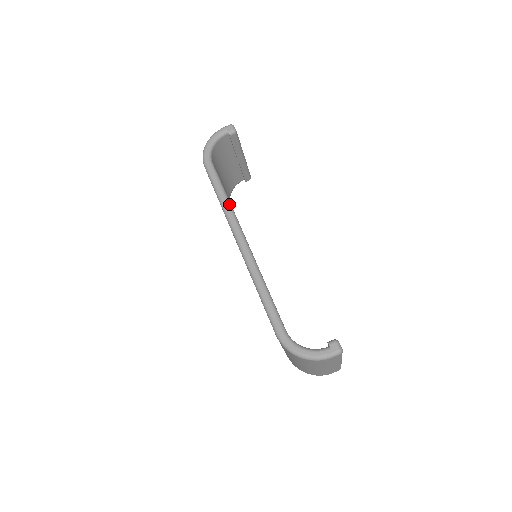
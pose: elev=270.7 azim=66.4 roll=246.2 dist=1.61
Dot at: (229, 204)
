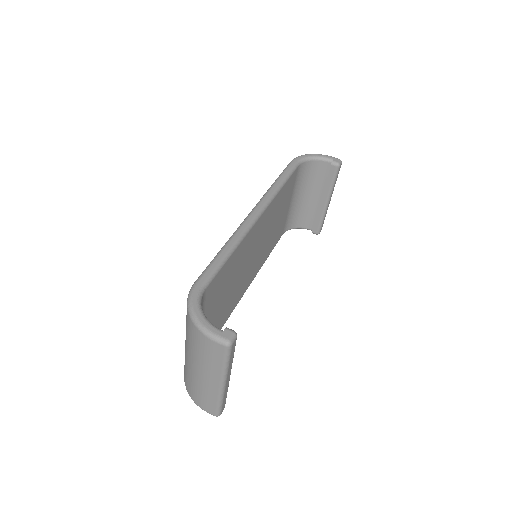
Dot at: (277, 190)
